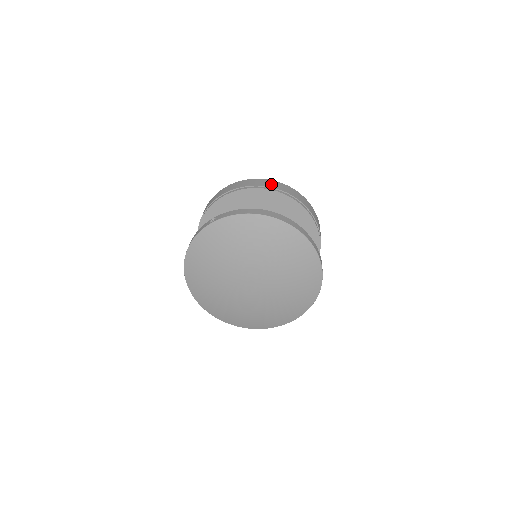
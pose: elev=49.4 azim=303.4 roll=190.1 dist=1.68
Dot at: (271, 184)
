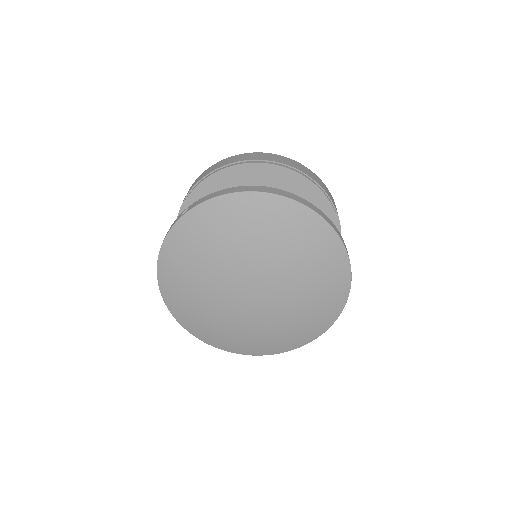
Dot at: (261, 156)
